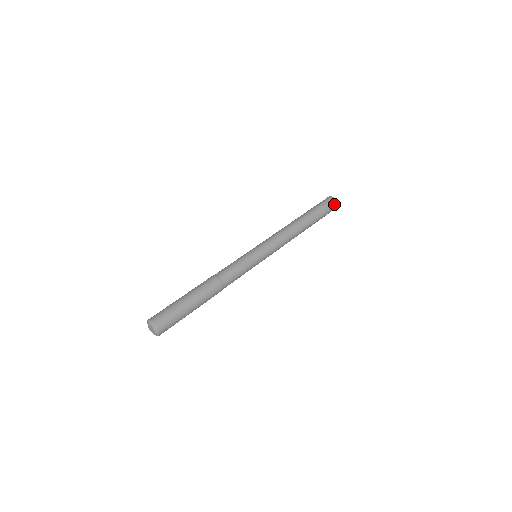
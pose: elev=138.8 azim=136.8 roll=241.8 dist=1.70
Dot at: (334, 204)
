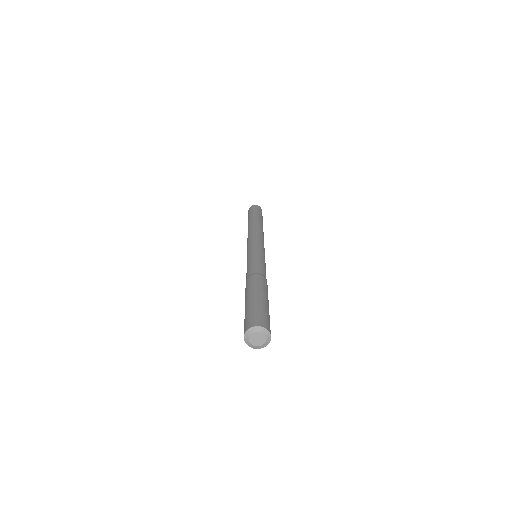
Dot at: (260, 208)
